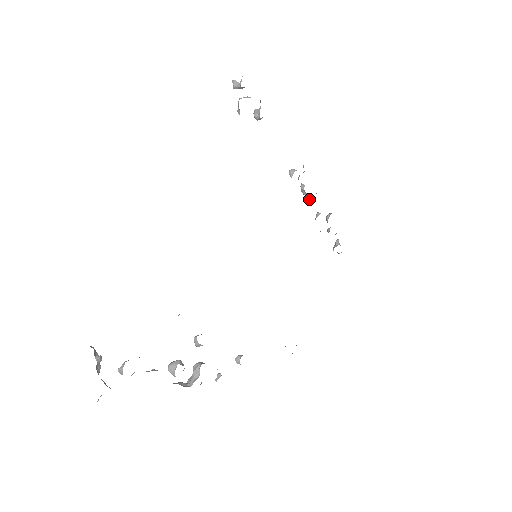
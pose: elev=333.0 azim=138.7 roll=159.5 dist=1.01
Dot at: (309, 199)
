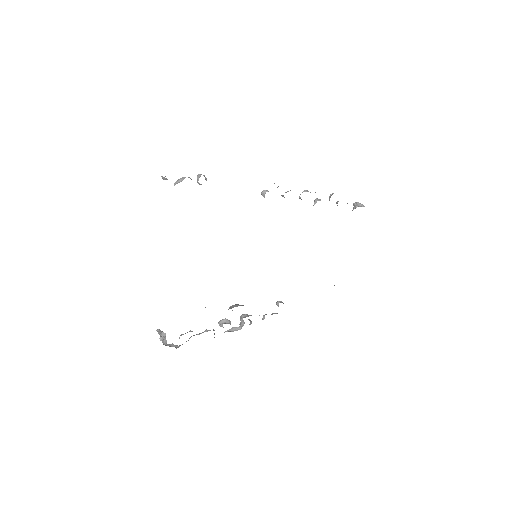
Dot at: occluded
